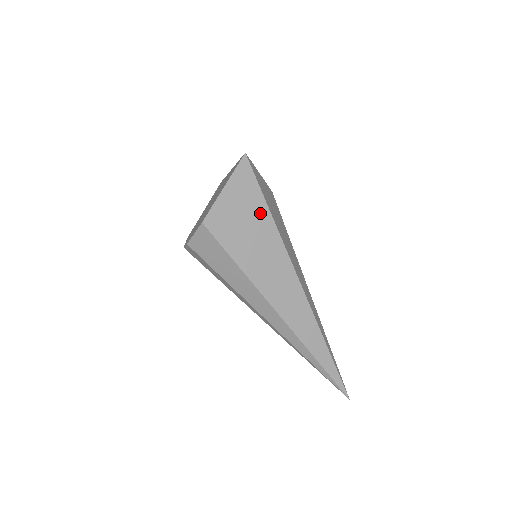
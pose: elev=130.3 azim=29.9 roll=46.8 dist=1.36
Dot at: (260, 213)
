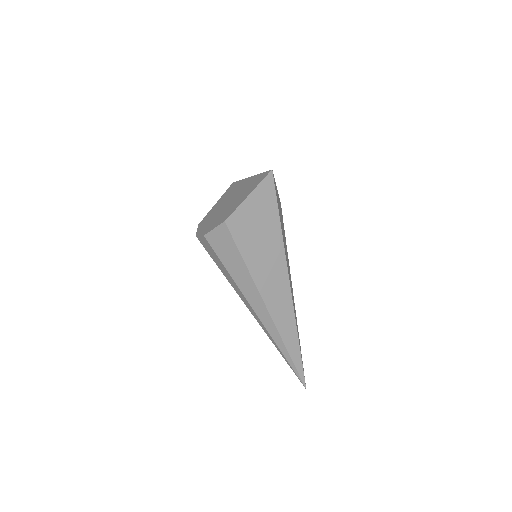
Dot at: (272, 222)
